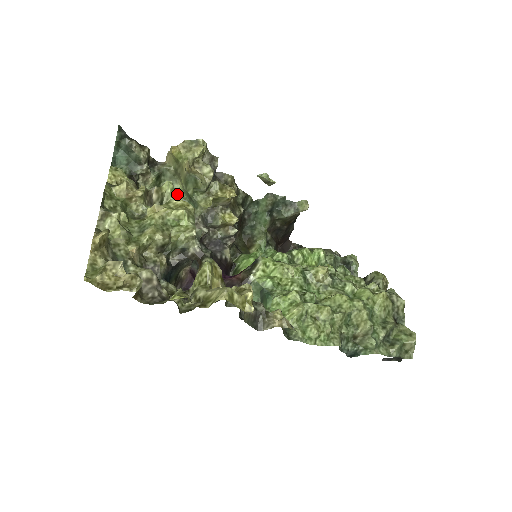
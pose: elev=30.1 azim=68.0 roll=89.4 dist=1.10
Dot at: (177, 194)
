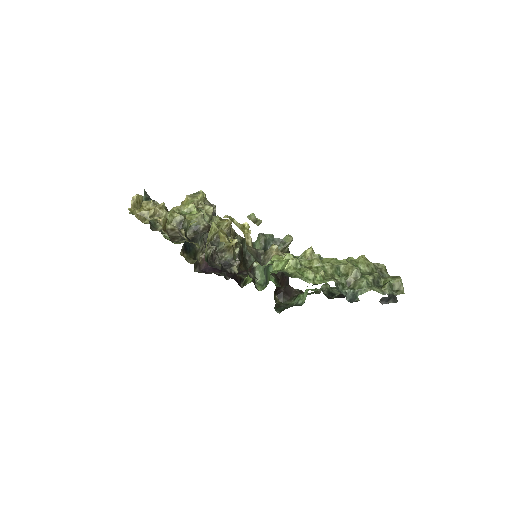
Dot at: occluded
